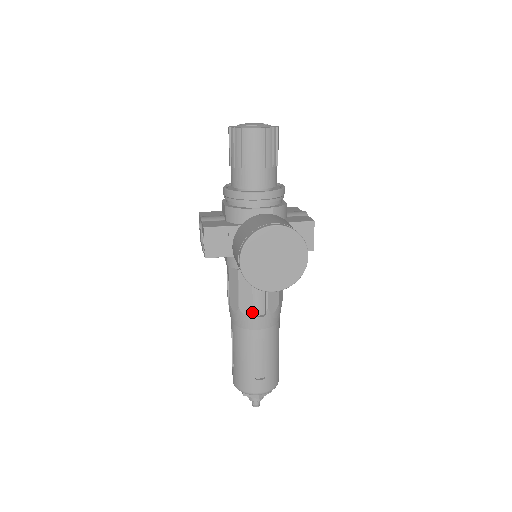
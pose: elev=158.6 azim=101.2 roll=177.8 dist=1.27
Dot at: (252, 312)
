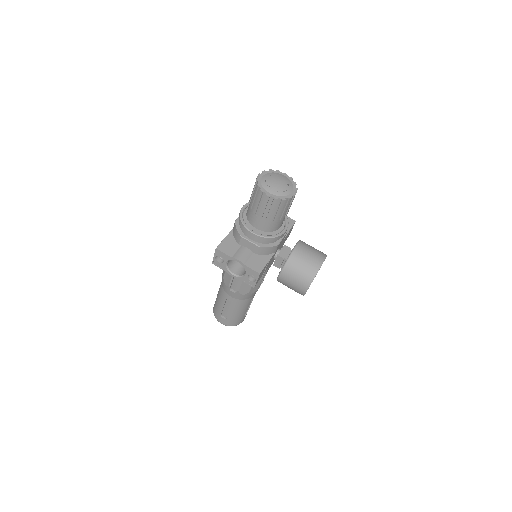
Dot at: occluded
